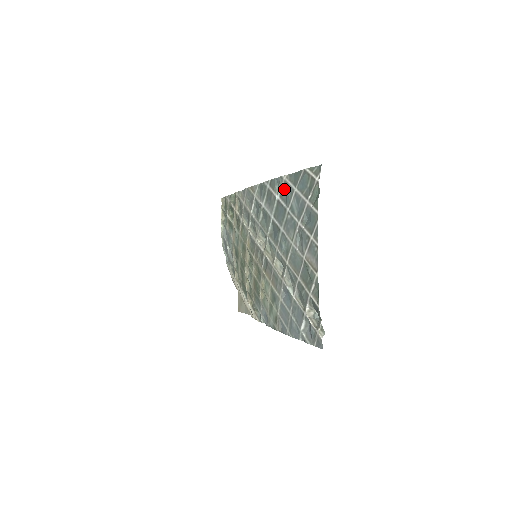
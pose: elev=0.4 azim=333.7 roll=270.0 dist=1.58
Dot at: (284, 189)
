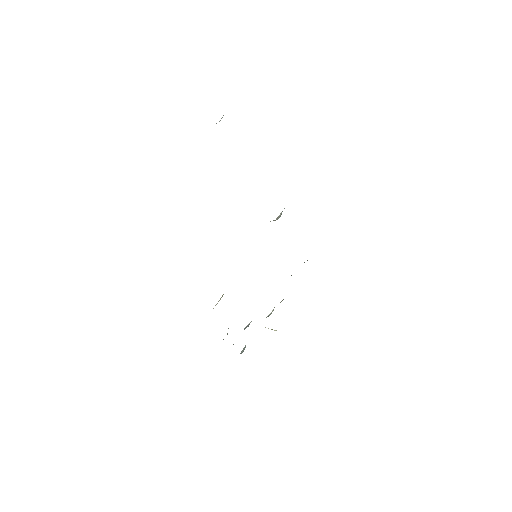
Dot at: occluded
